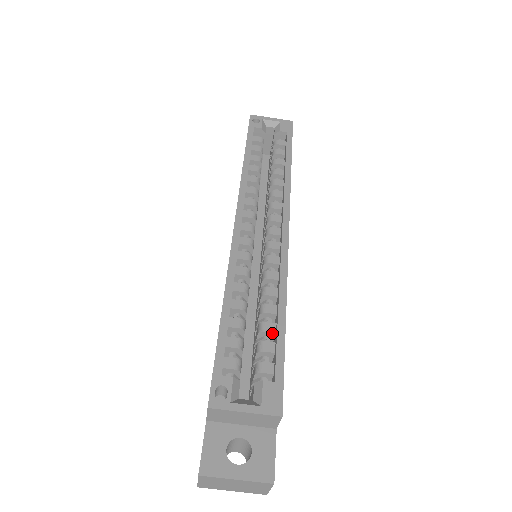
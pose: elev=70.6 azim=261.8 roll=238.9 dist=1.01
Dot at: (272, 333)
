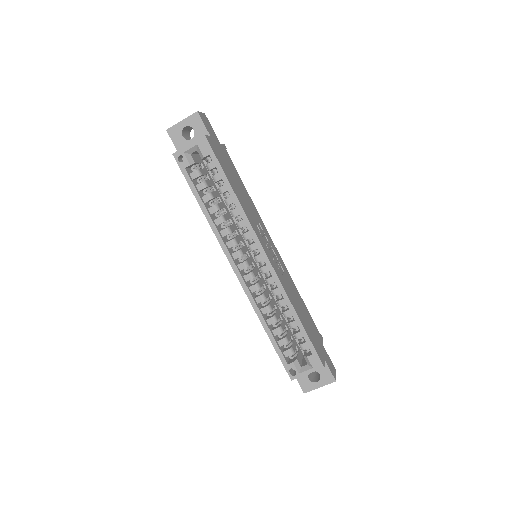
Dot at: (297, 326)
